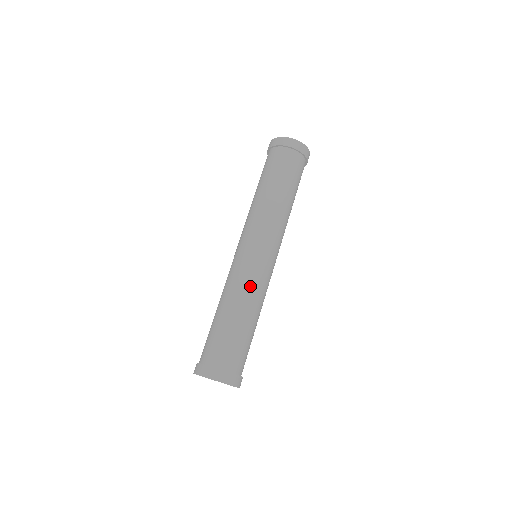
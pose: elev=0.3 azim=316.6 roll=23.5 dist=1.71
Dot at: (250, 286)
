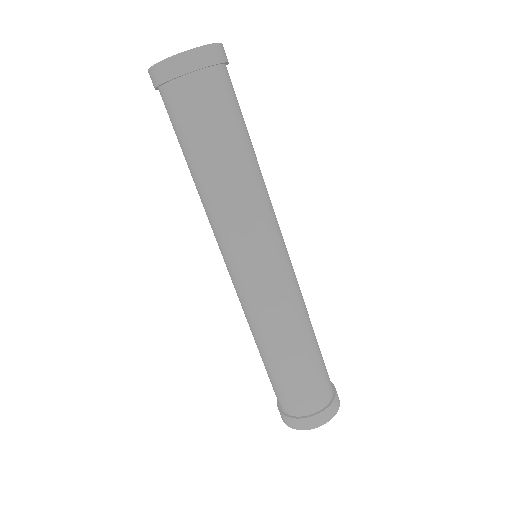
Dot at: (282, 314)
